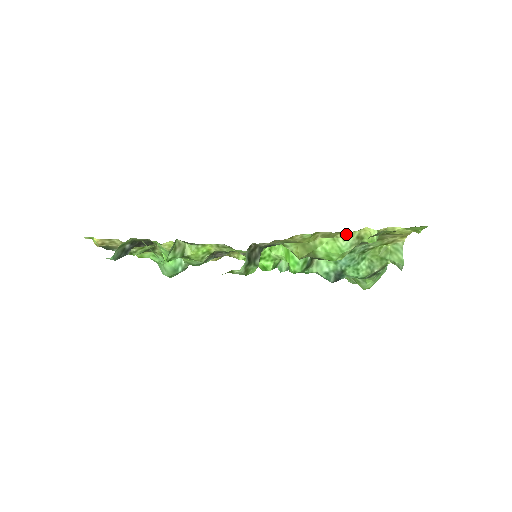
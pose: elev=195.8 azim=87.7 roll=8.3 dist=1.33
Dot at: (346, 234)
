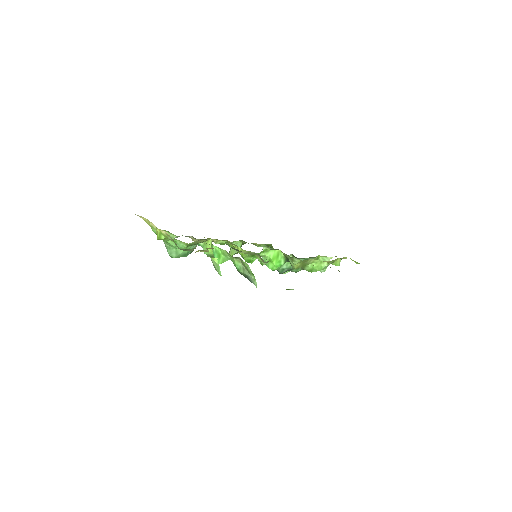
Dot at: (331, 261)
